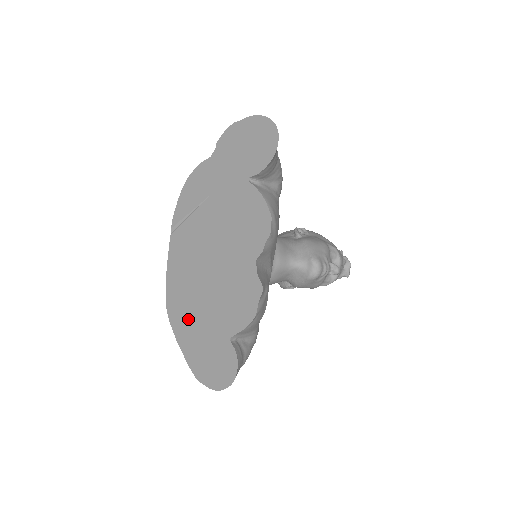
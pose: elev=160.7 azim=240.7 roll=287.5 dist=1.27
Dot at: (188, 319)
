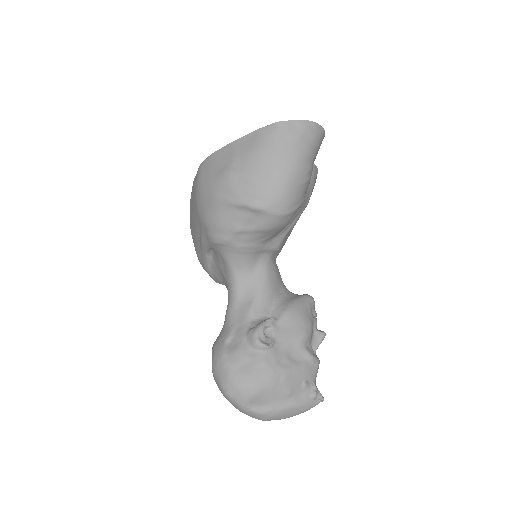
Dot at: occluded
